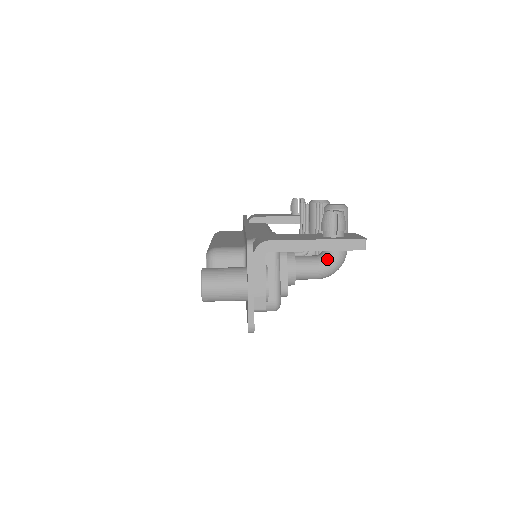
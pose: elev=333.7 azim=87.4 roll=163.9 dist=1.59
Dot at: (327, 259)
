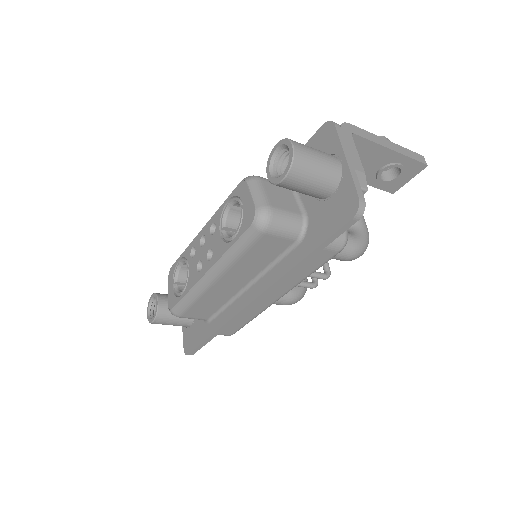
Dot at: (356, 232)
